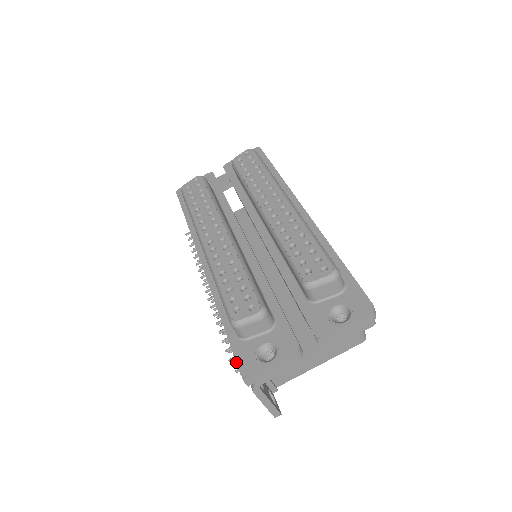
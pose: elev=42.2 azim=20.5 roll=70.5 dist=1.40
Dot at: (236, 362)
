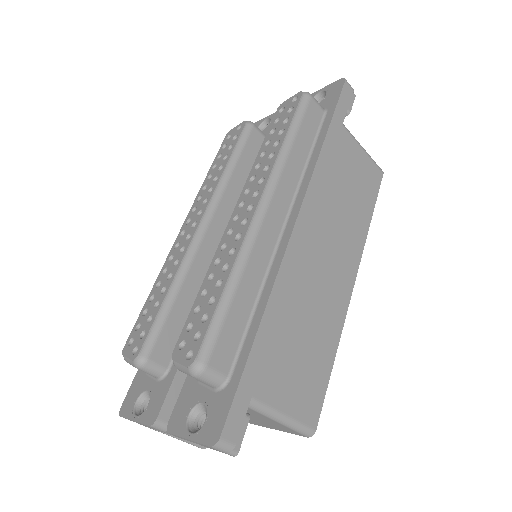
Dot at: (128, 391)
